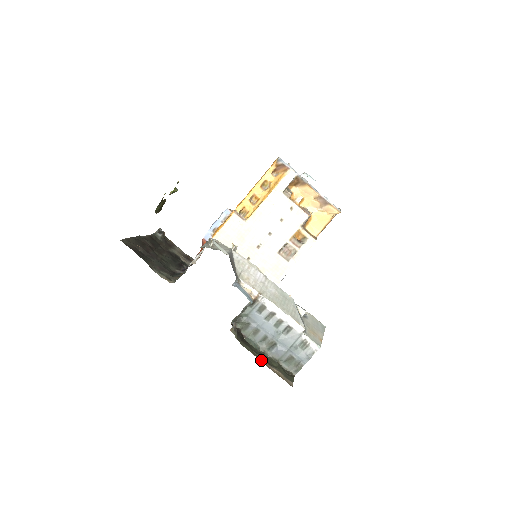
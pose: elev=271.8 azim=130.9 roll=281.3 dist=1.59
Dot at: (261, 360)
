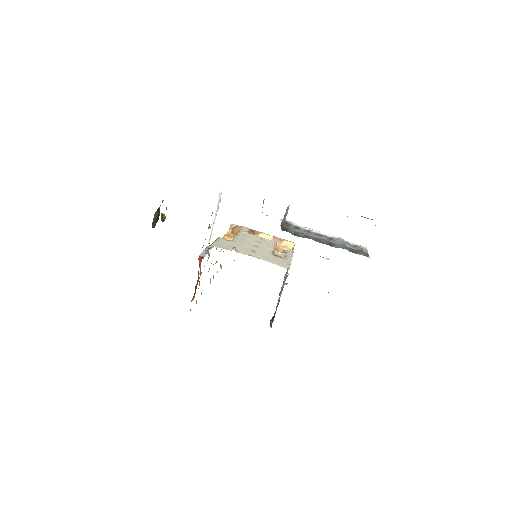
Dot at: occluded
